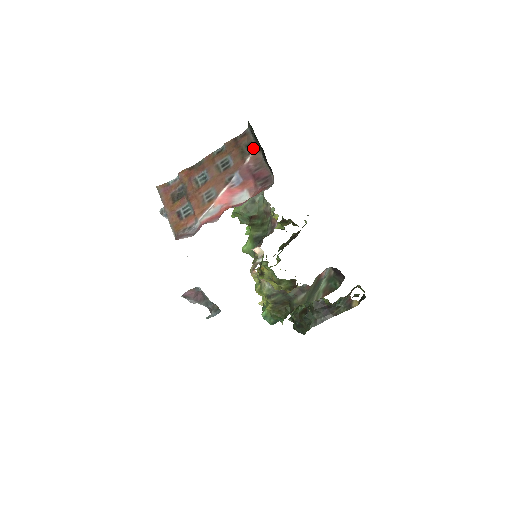
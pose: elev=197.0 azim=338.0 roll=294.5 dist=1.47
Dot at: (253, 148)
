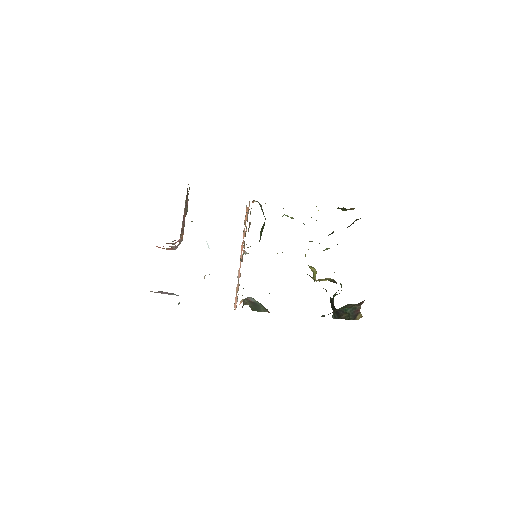
Dot at: (186, 199)
